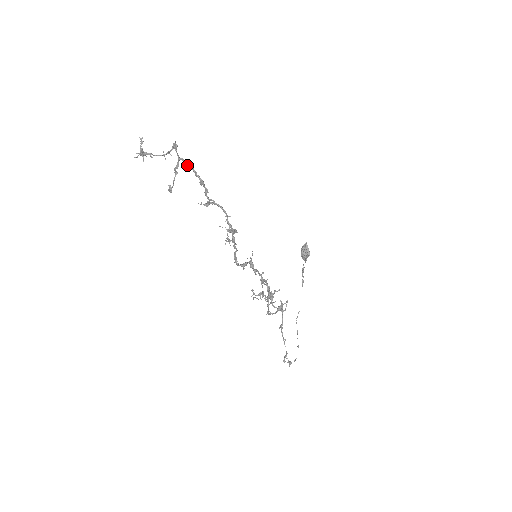
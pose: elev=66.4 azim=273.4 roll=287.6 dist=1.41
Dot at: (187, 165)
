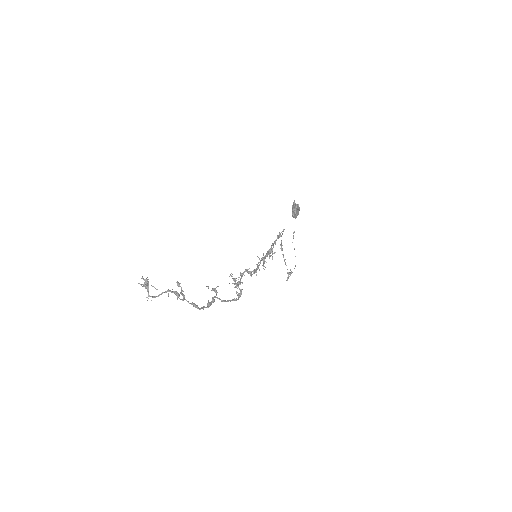
Dot at: occluded
